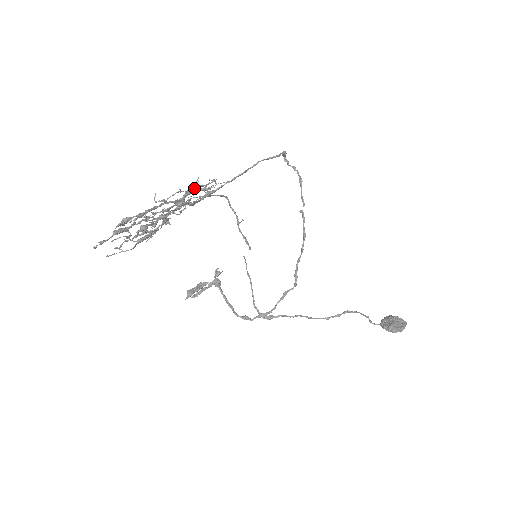
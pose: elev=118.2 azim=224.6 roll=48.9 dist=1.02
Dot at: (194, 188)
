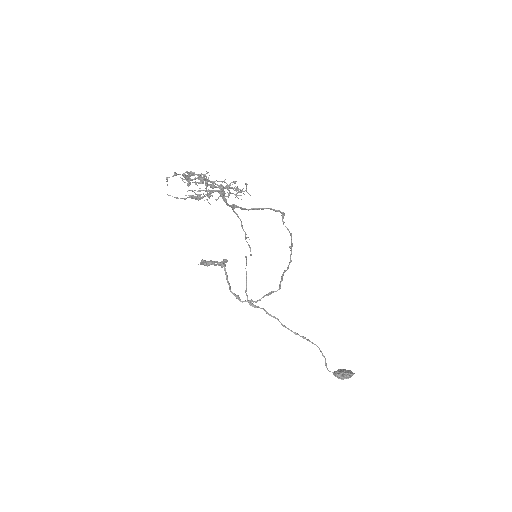
Dot at: (232, 187)
